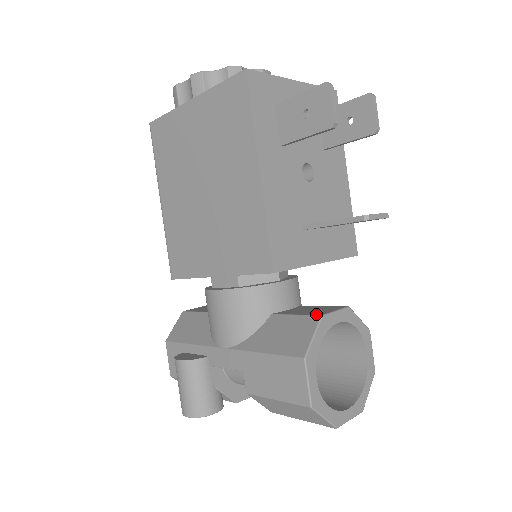
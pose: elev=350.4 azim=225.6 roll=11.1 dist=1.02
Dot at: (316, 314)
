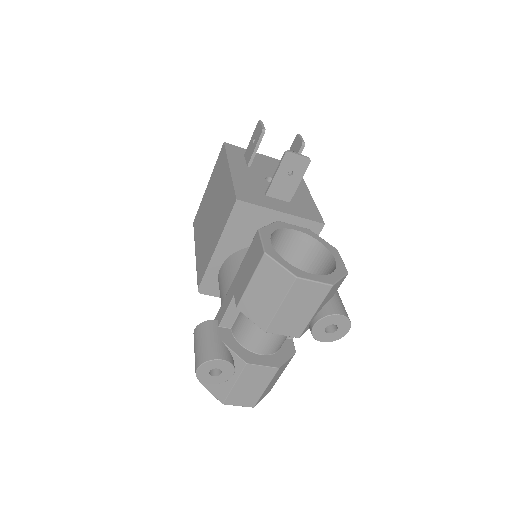
Dot at: occluded
